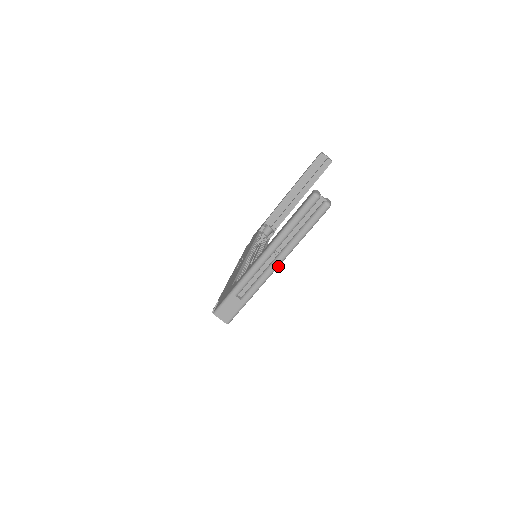
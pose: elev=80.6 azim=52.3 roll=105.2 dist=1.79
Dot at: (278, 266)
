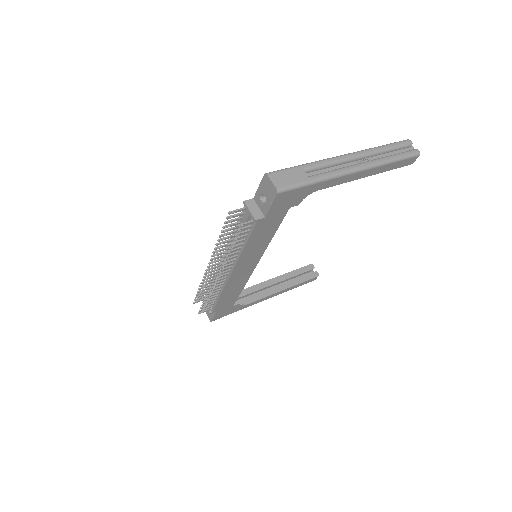
Dot at: (359, 171)
